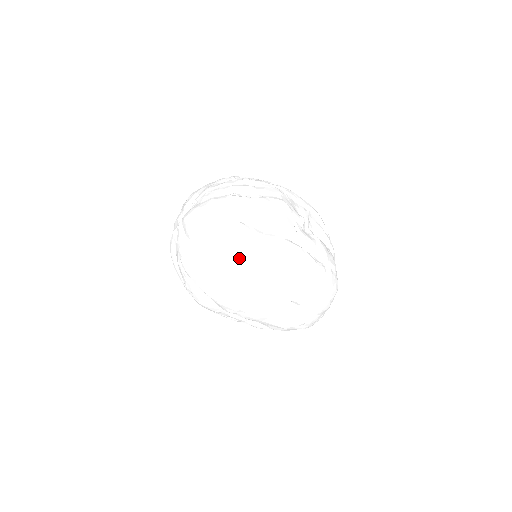
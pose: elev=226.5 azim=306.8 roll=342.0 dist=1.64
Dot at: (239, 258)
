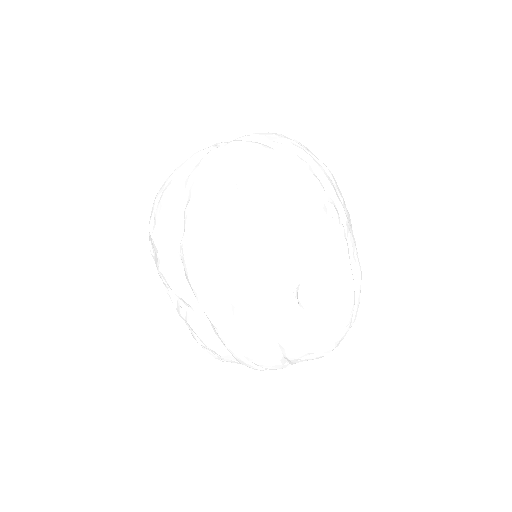
Dot at: (332, 184)
